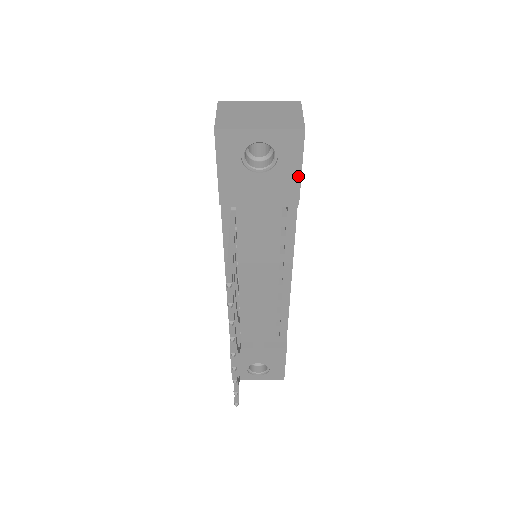
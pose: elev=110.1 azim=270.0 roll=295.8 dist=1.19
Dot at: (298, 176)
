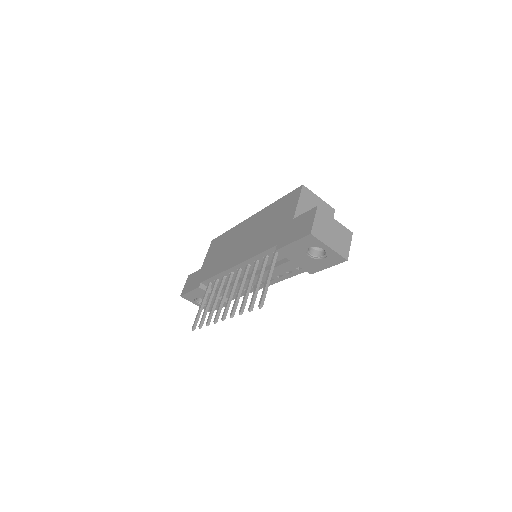
Dot at: (324, 268)
